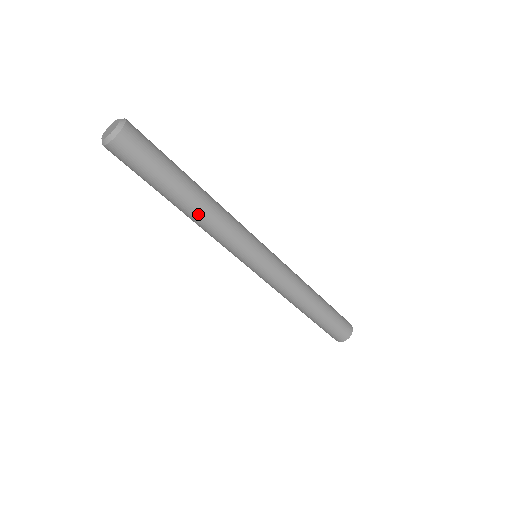
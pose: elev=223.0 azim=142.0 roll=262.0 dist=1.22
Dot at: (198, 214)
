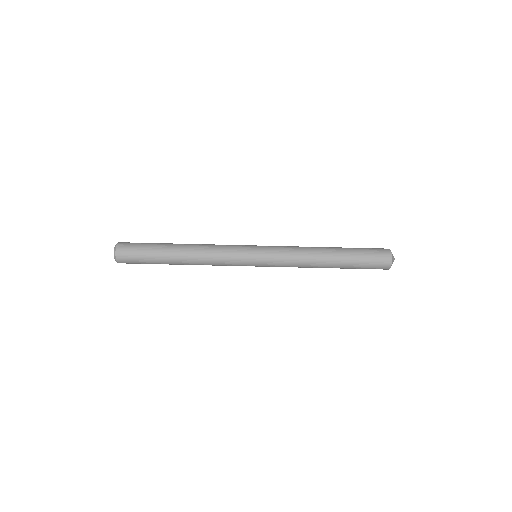
Dot at: (189, 258)
